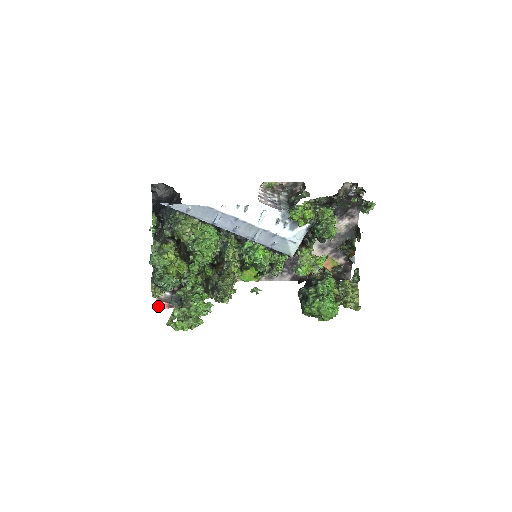
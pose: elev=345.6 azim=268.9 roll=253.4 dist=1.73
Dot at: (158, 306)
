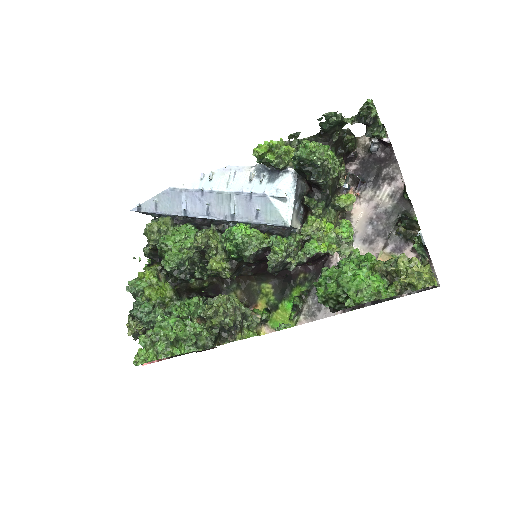
Dot at: occluded
